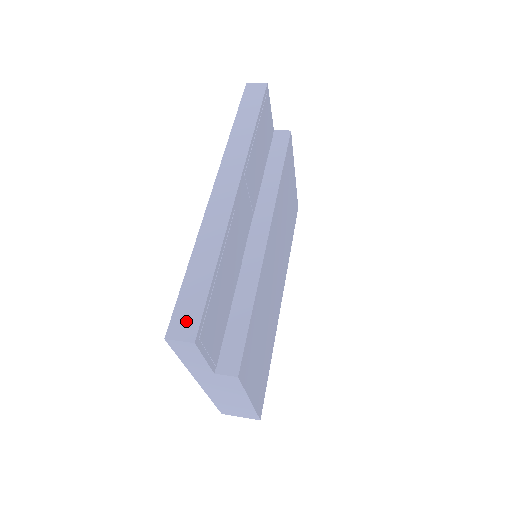
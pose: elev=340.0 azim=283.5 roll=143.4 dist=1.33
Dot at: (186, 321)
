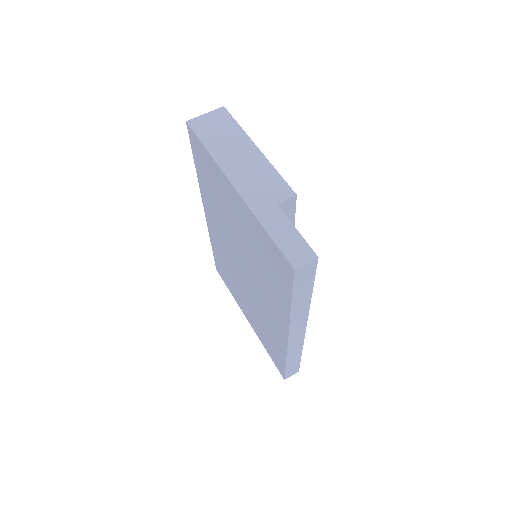
Dot at: (293, 372)
